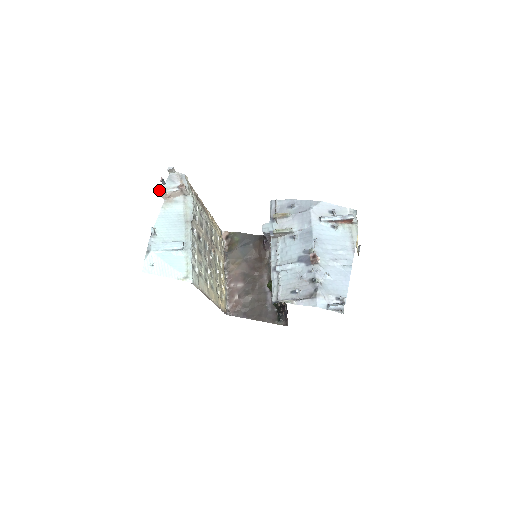
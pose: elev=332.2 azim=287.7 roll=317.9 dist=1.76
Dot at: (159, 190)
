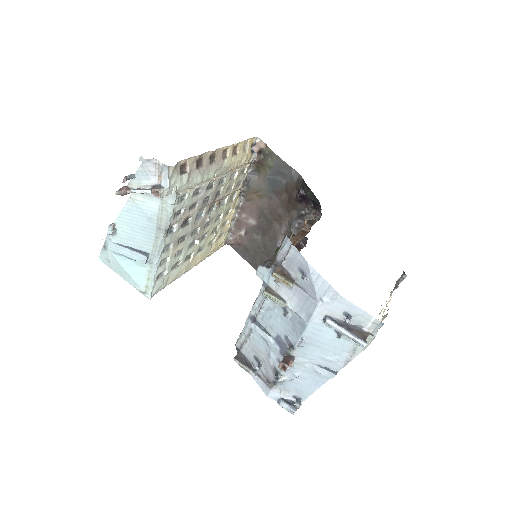
Dot at: (120, 193)
